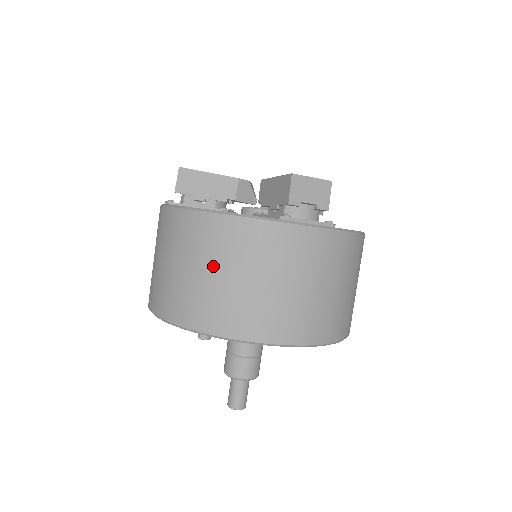
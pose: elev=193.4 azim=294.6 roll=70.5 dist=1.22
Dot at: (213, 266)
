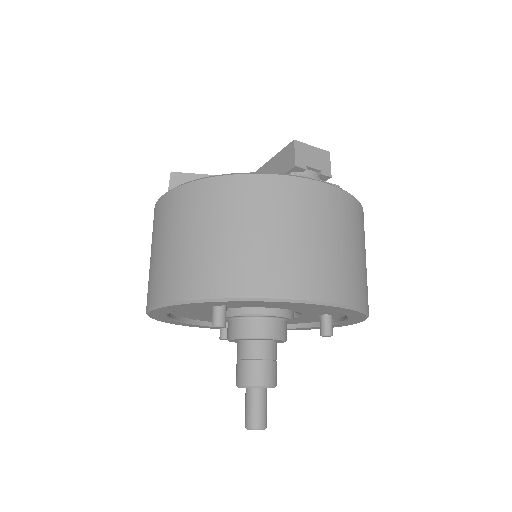
Dot at: (229, 226)
